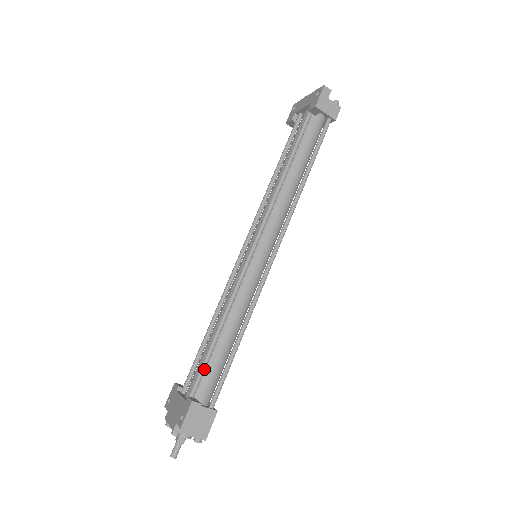
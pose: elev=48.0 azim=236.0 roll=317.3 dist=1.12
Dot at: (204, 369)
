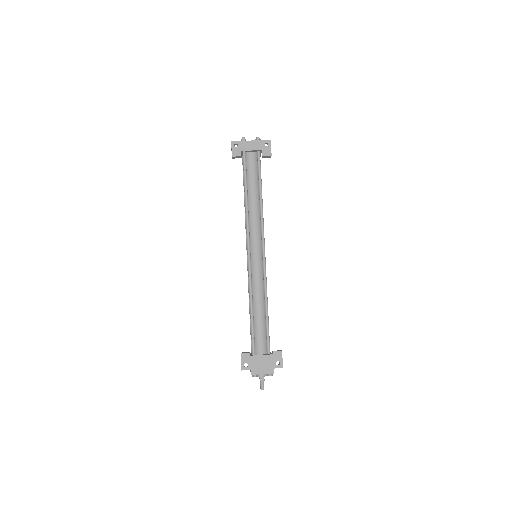
Dot at: occluded
